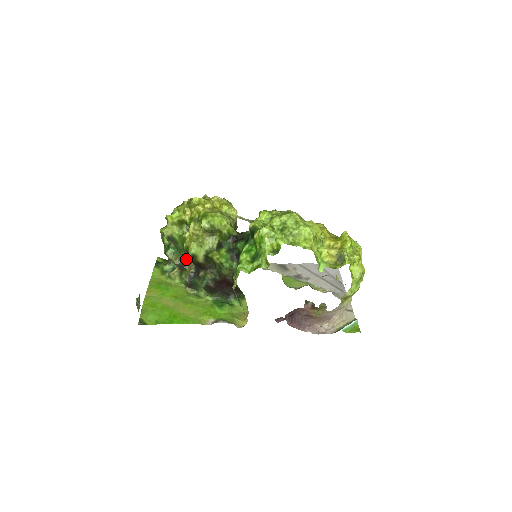
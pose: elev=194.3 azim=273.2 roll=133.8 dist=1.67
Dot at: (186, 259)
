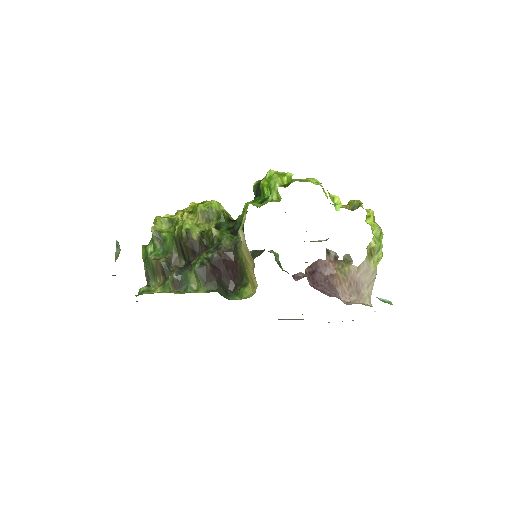
Dot at: (173, 259)
